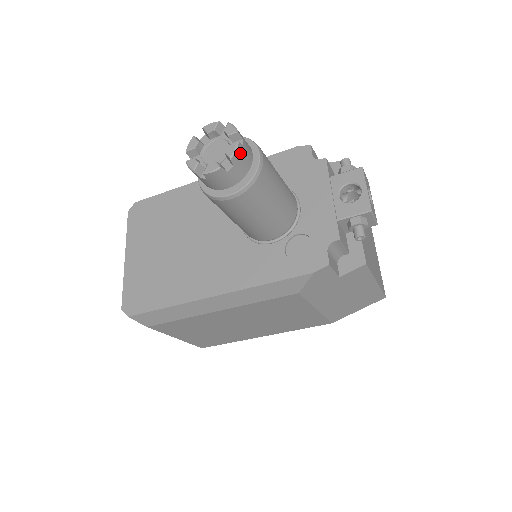
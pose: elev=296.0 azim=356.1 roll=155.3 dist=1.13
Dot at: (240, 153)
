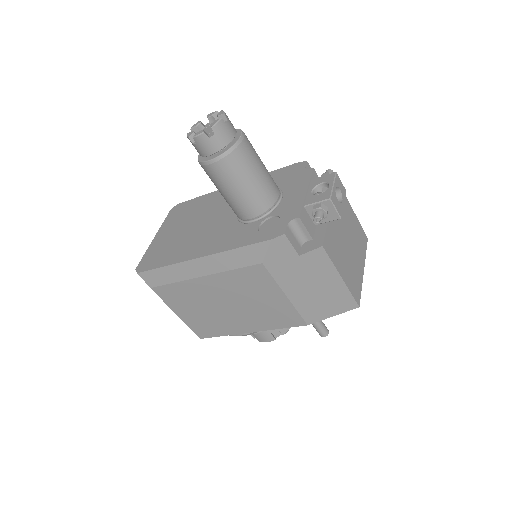
Dot at: (221, 127)
